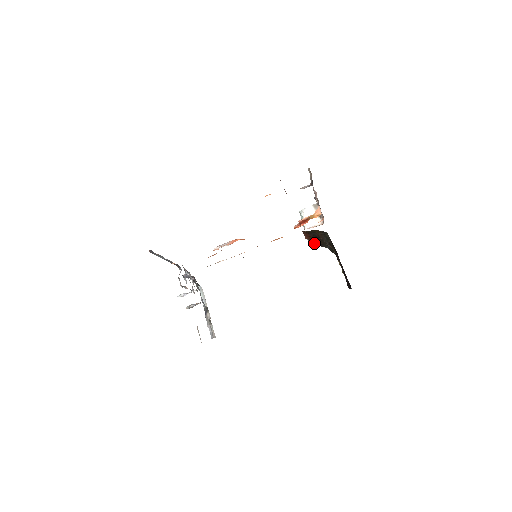
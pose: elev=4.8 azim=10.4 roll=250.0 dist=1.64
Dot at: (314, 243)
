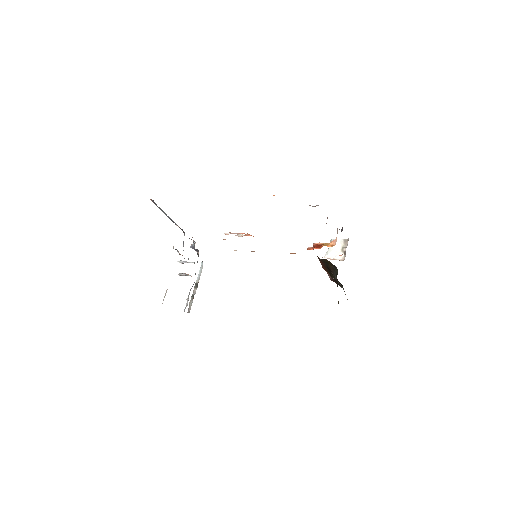
Dot at: occluded
